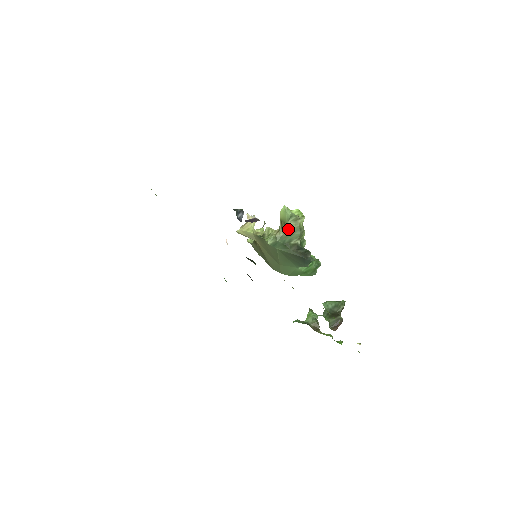
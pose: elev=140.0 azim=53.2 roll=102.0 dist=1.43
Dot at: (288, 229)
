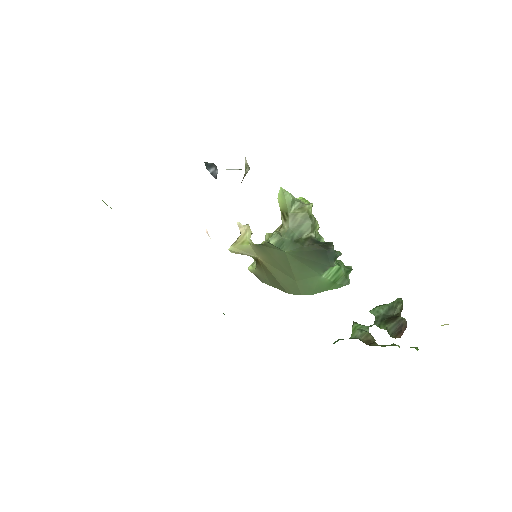
Dot at: (293, 219)
